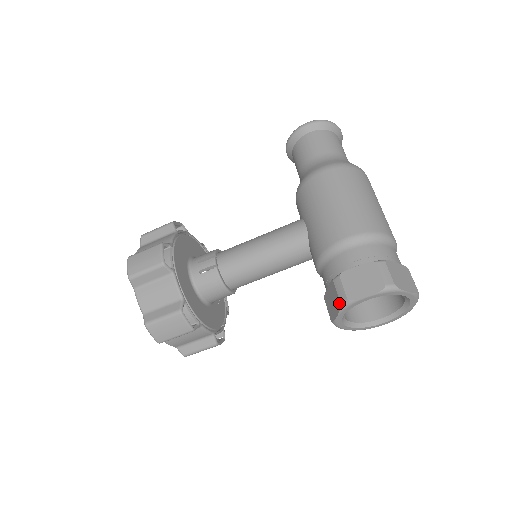
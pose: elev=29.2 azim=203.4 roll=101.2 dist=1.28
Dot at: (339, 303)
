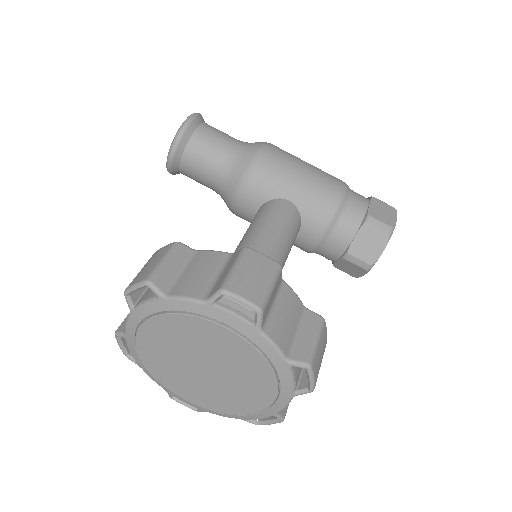
Dot at: (386, 235)
